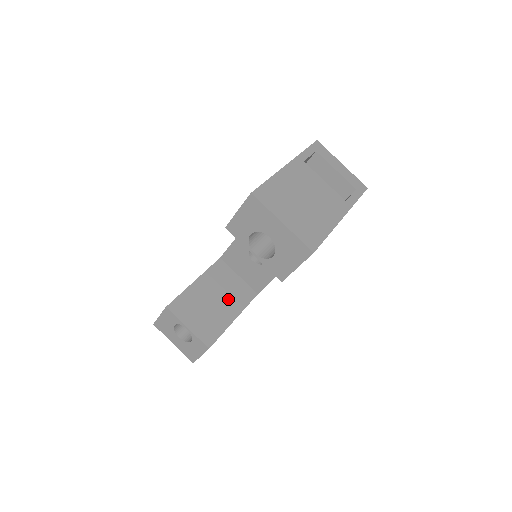
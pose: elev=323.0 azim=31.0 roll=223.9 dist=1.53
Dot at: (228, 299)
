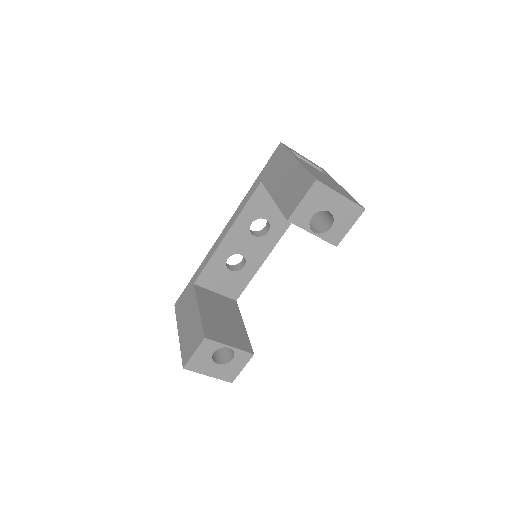
Dot at: (227, 313)
